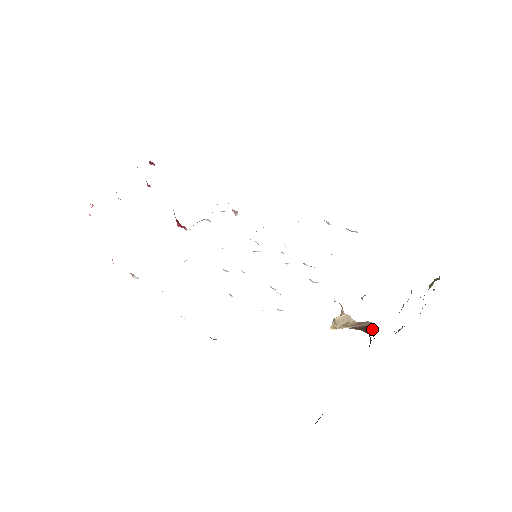
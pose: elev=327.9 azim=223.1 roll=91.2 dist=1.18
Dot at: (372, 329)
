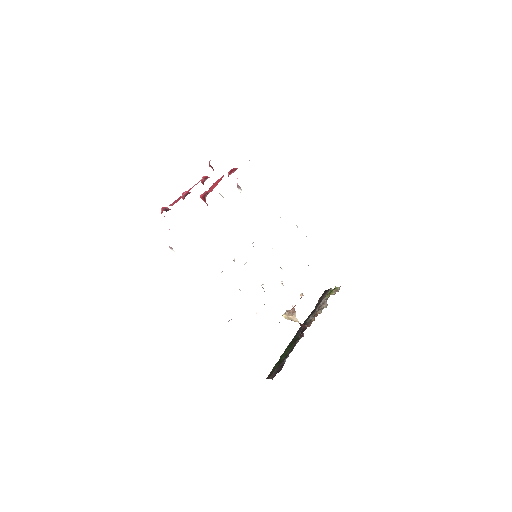
Dot at: (304, 326)
